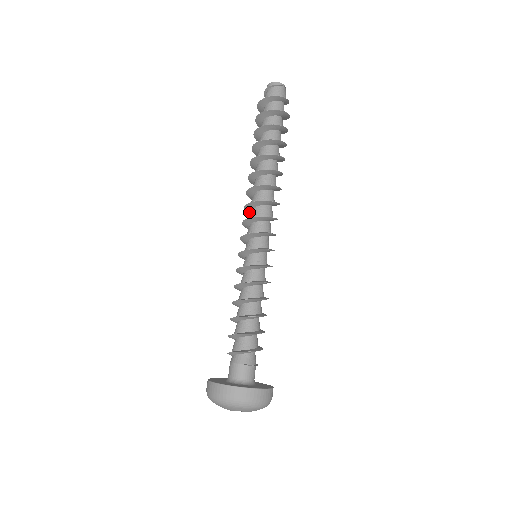
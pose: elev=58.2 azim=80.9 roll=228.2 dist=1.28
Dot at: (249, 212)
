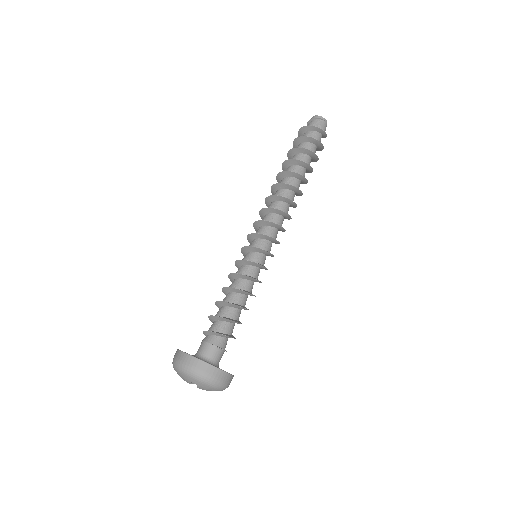
Dot at: occluded
